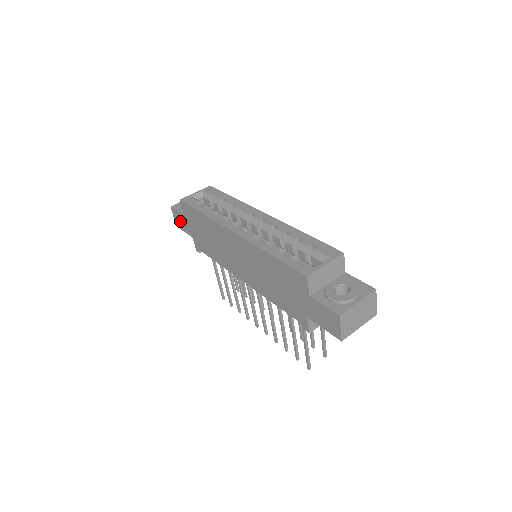
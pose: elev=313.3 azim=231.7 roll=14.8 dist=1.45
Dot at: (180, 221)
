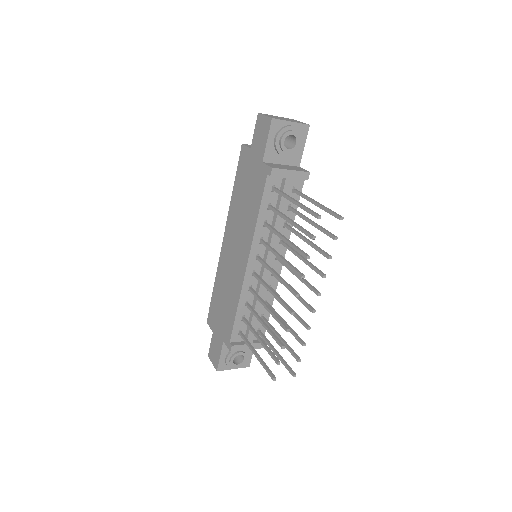
Dot at: (215, 351)
